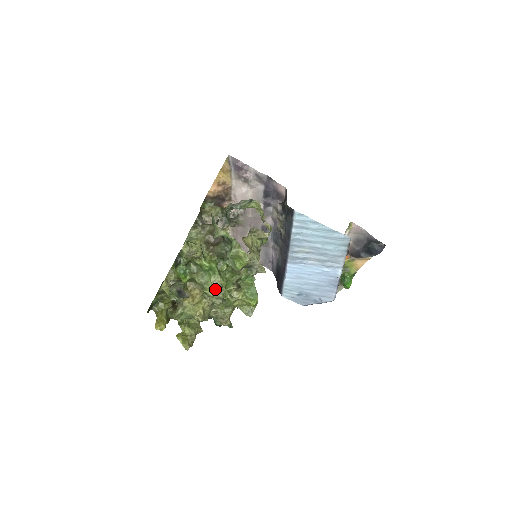
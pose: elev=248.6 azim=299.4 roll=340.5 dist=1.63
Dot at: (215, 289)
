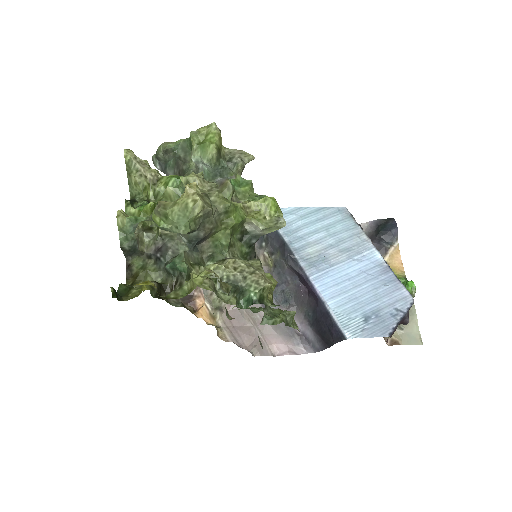
Dot at: occluded
